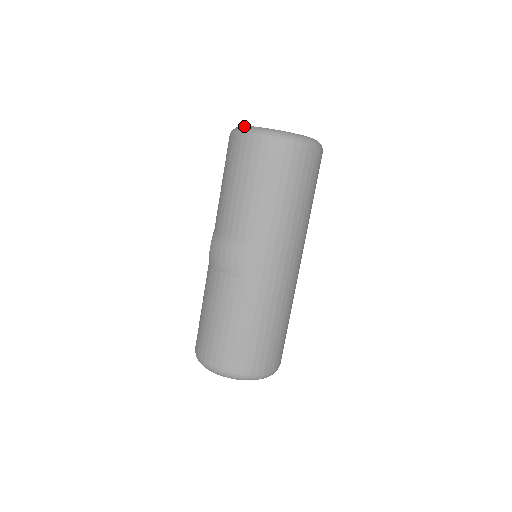
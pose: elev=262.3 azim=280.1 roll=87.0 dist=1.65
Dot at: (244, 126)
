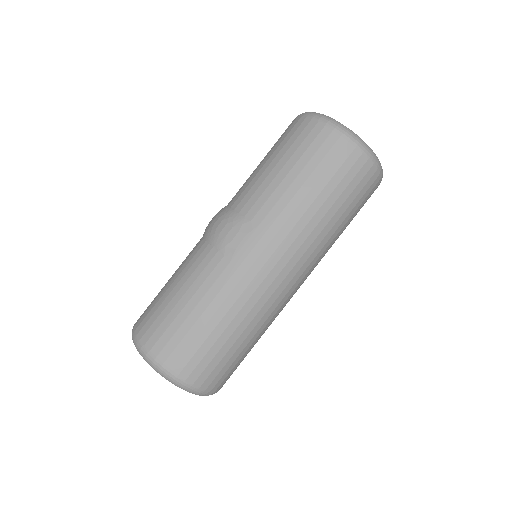
Dot at: occluded
